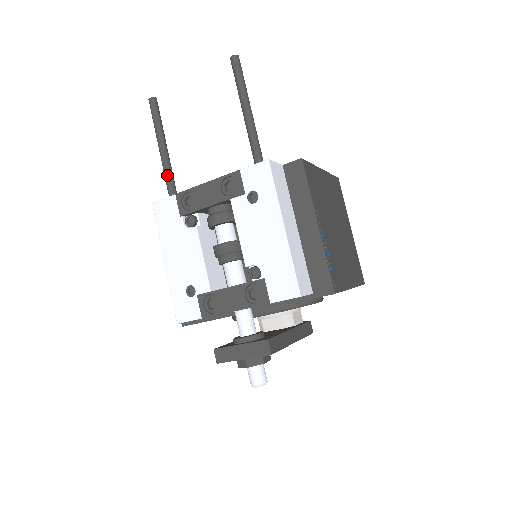
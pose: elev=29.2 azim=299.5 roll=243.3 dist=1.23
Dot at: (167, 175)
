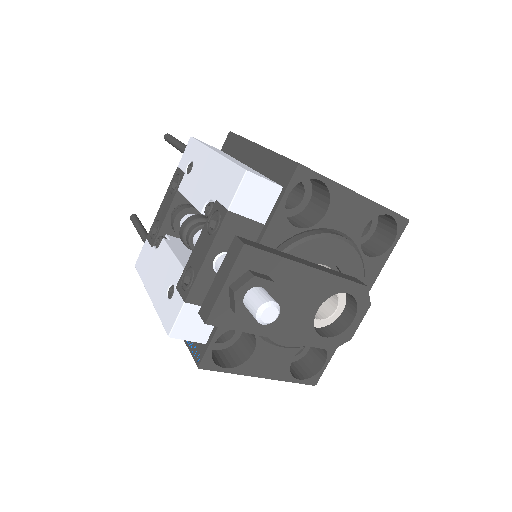
Dot at: occluded
